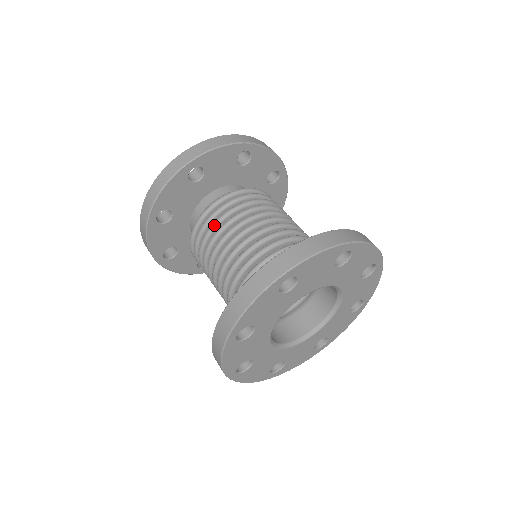
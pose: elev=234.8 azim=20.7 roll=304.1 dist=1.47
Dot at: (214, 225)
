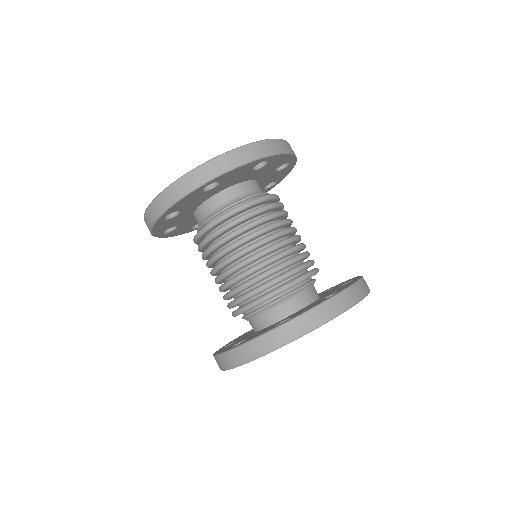
Dot at: (203, 256)
